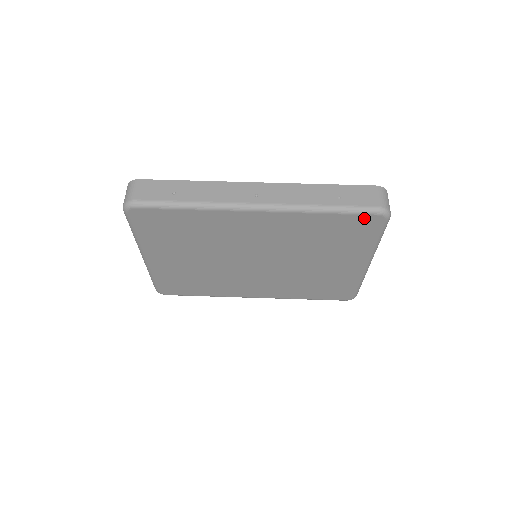
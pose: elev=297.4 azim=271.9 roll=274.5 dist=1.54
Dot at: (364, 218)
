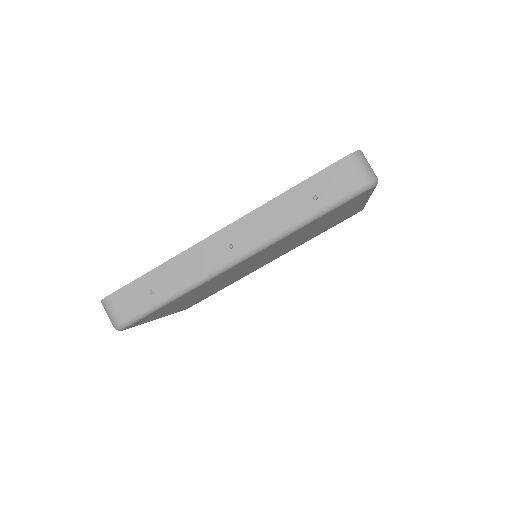
Dot at: (351, 200)
